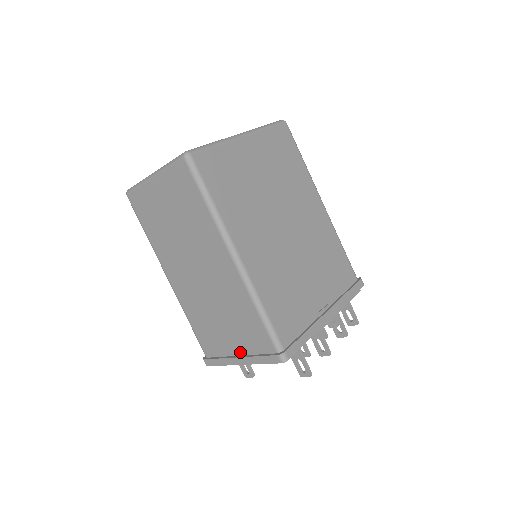
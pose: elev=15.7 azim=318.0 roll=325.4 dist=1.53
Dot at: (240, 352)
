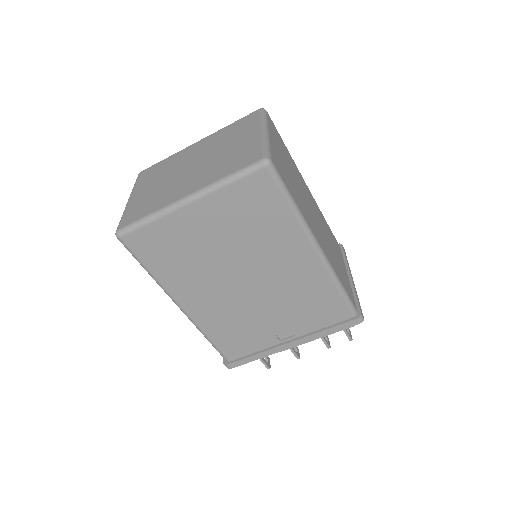
Dot at: occluded
